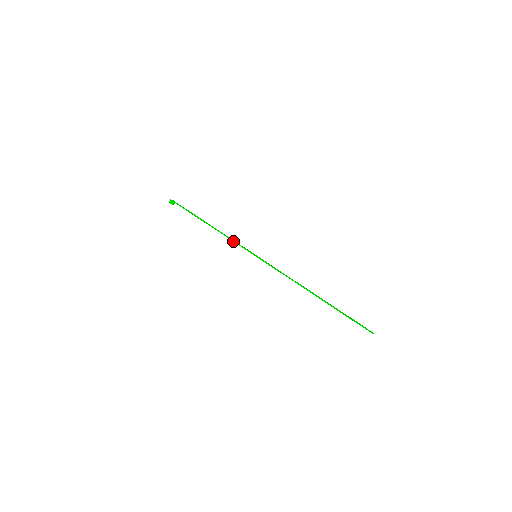
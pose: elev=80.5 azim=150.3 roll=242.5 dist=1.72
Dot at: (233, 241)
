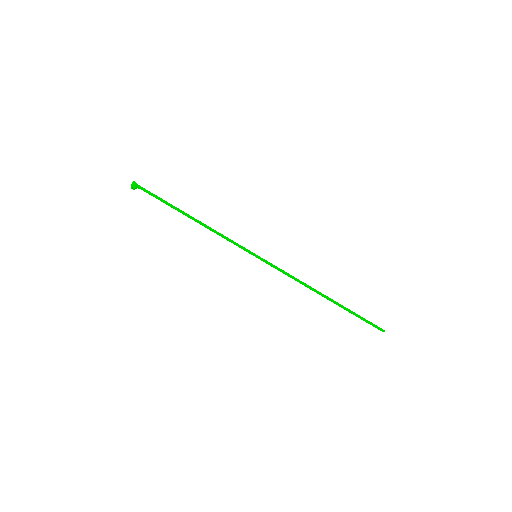
Dot at: (228, 238)
